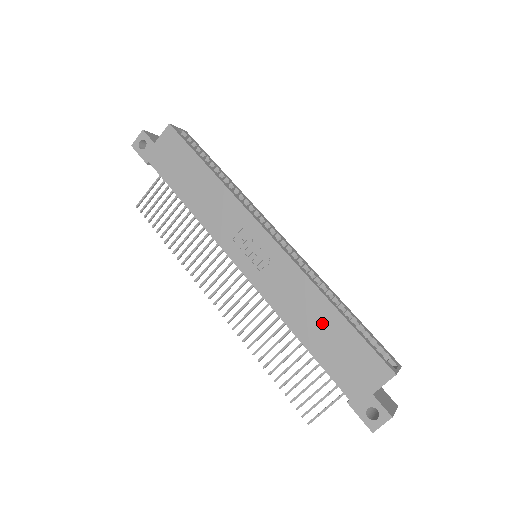
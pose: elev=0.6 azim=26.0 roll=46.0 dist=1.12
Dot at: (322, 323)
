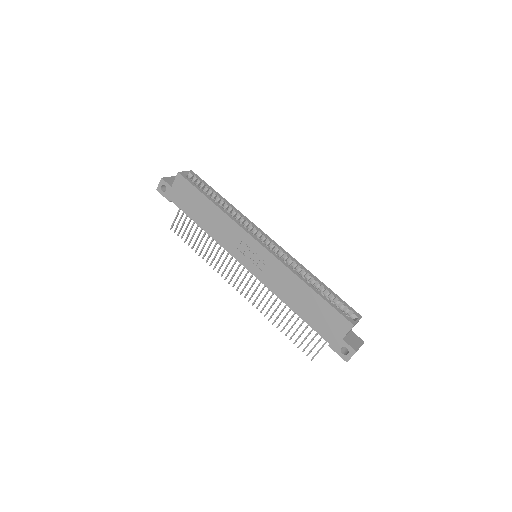
Dot at: (304, 298)
